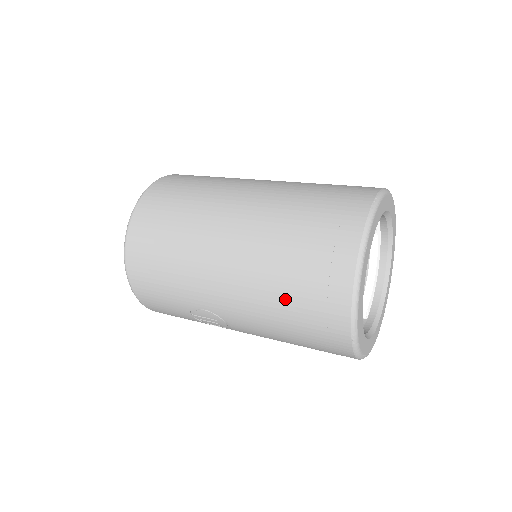
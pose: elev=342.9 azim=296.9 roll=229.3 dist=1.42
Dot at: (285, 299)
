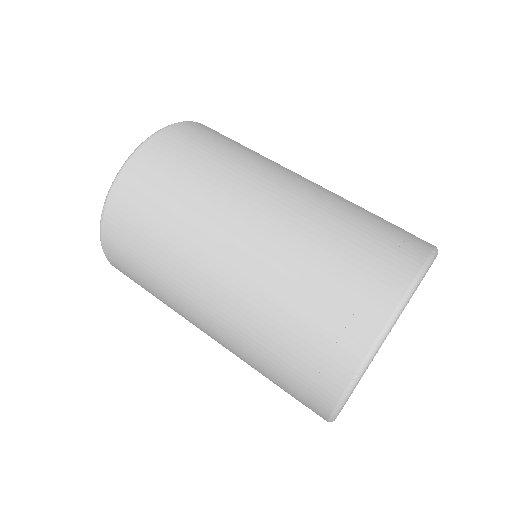
Dot at: occluded
